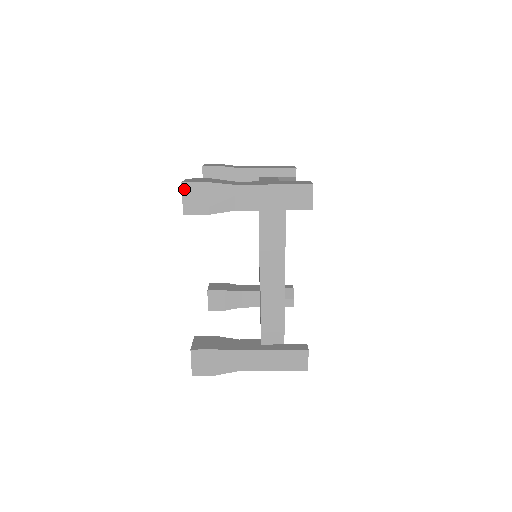
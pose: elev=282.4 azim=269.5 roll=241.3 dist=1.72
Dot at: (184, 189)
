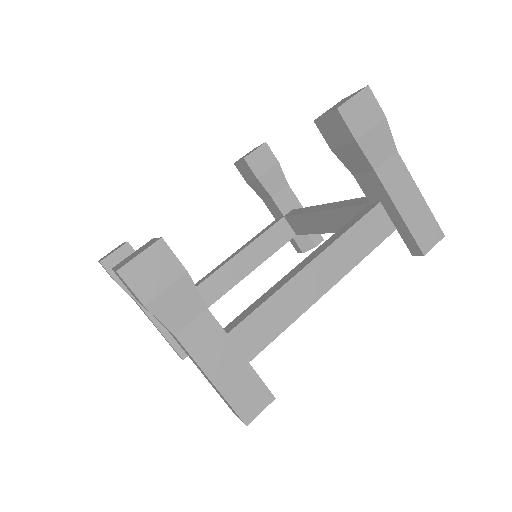
Dot at: (364, 92)
